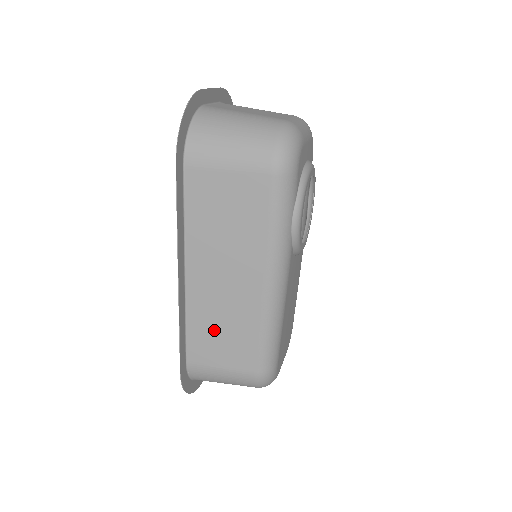
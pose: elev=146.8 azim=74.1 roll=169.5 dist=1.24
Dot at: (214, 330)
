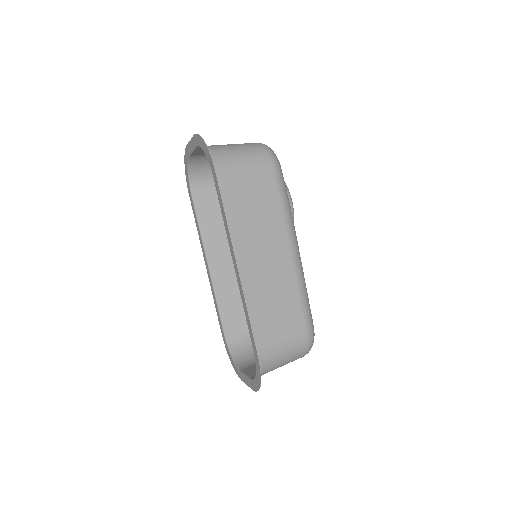
Dot at: (267, 307)
